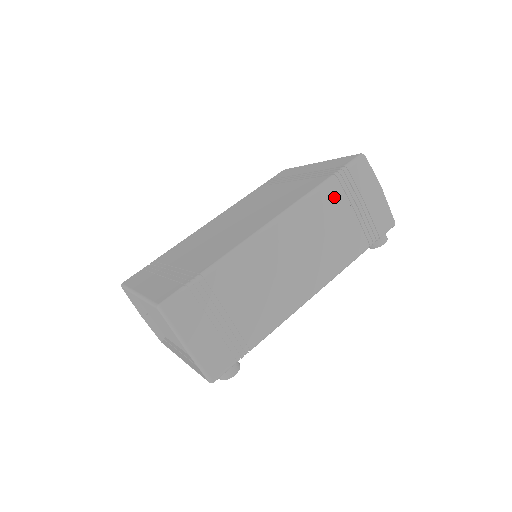
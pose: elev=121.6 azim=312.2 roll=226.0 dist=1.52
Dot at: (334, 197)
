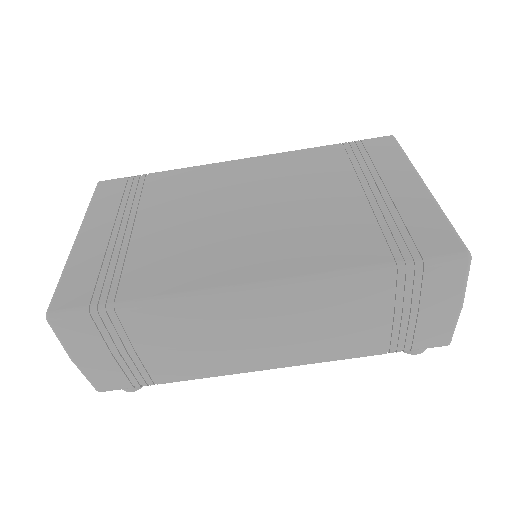
Dot at: (373, 292)
